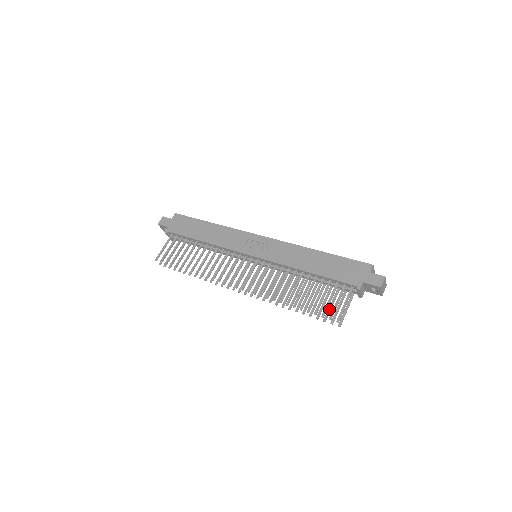
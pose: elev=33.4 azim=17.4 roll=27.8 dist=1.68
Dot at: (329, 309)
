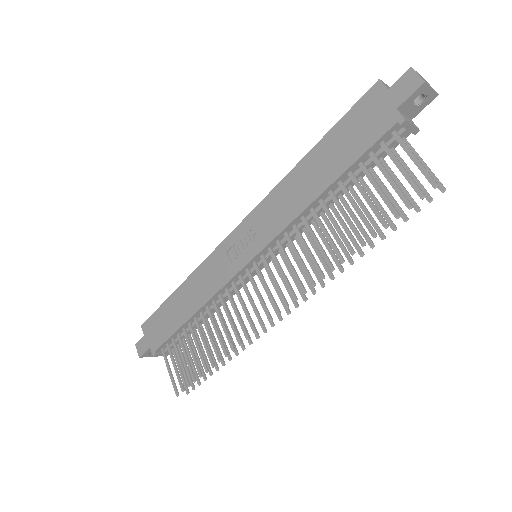
Dot at: (403, 192)
